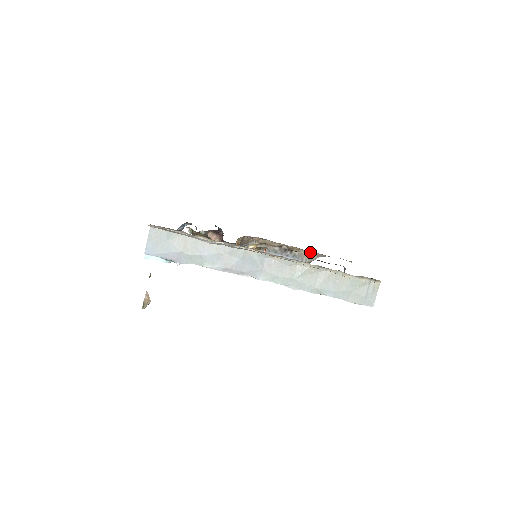
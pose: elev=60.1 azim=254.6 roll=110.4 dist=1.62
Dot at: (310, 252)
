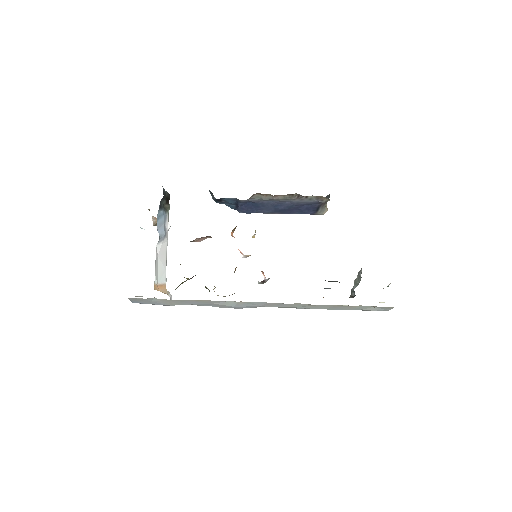
Dot at: occluded
